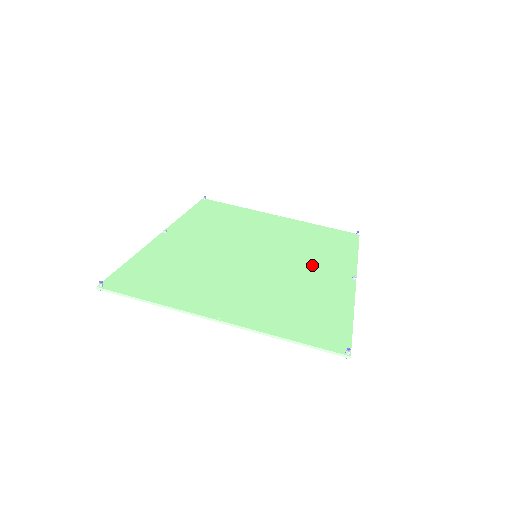
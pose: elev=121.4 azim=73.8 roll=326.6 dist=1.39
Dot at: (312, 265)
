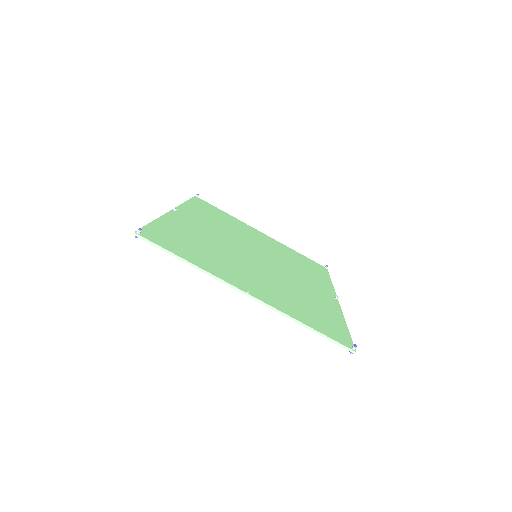
Dot at: (302, 278)
